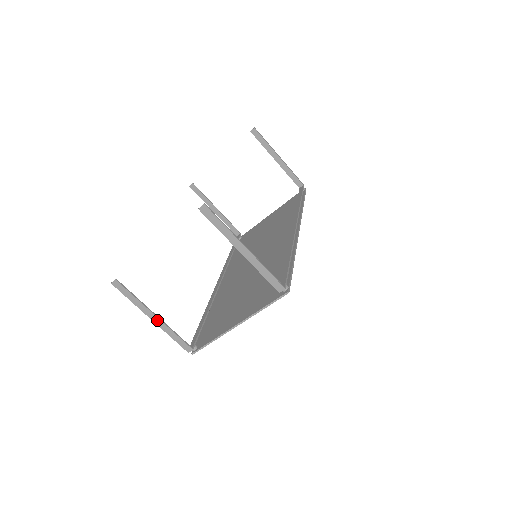
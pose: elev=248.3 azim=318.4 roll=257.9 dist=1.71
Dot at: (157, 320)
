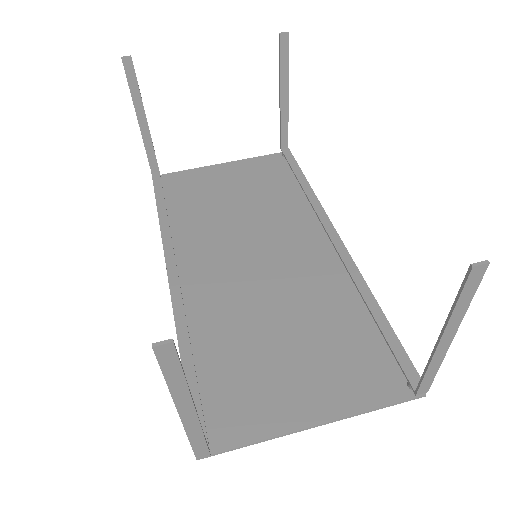
Dot at: (191, 416)
